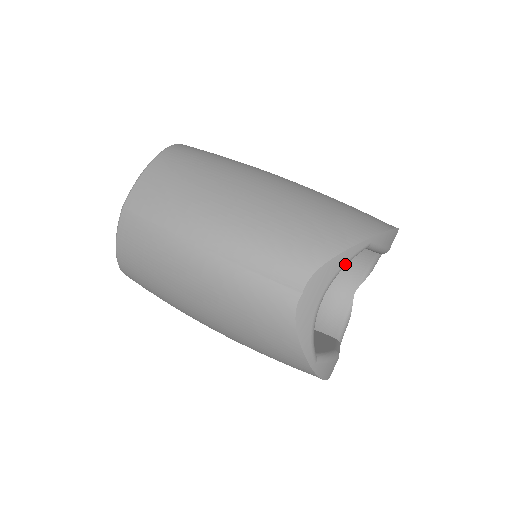
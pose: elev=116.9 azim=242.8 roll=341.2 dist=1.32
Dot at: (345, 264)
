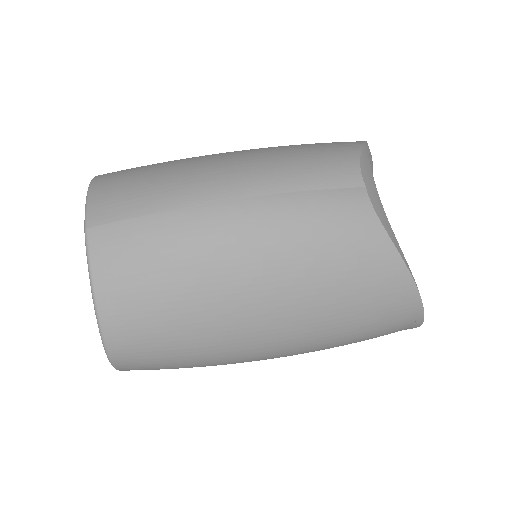
Dot at: (370, 162)
